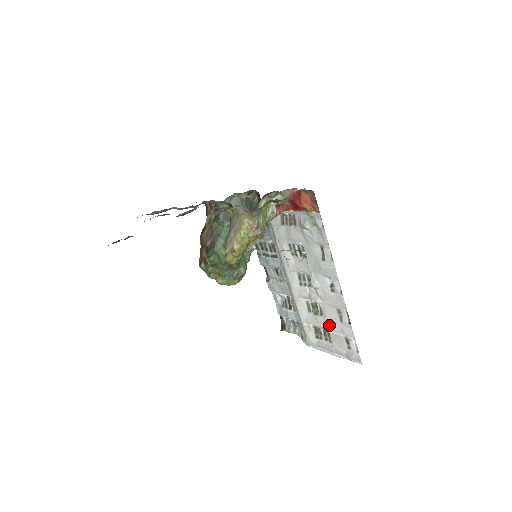
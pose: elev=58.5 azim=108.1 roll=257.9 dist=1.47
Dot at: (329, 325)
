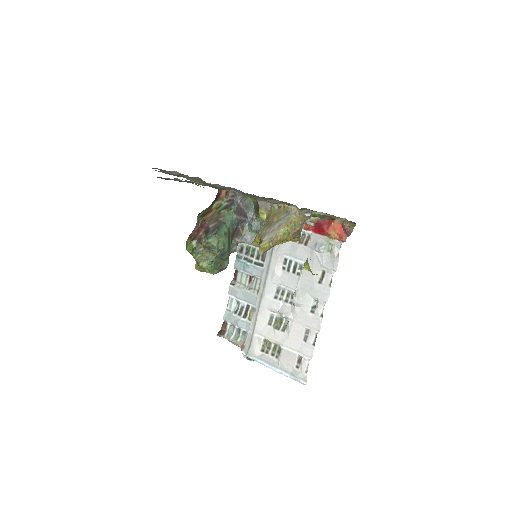
Dot at: (288, 341)
